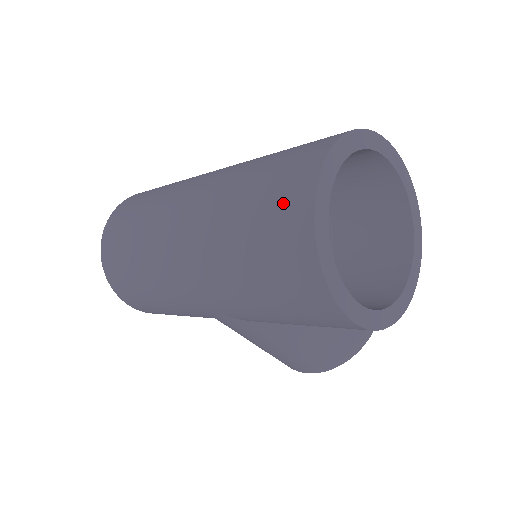
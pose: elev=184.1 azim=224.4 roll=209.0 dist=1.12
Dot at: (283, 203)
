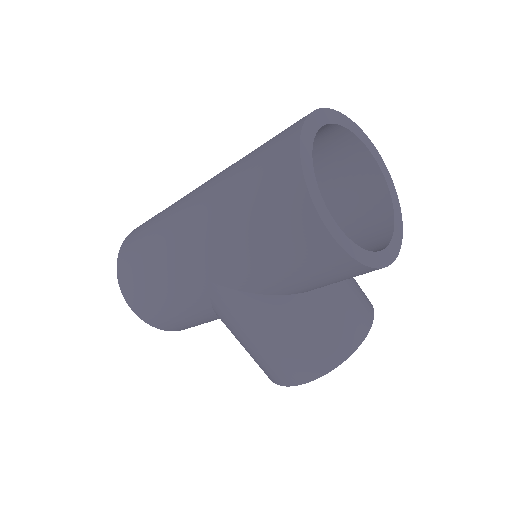
Dot at: (277, 144)
